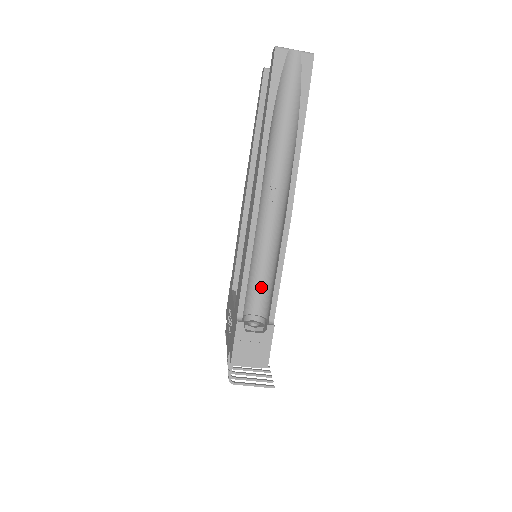
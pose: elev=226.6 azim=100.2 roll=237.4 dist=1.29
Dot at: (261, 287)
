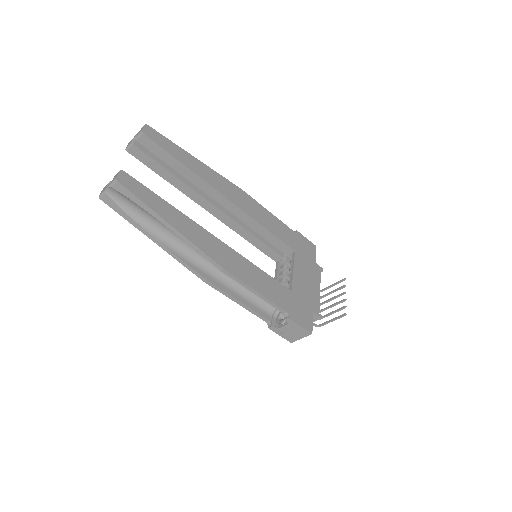
Dot at: occluded
